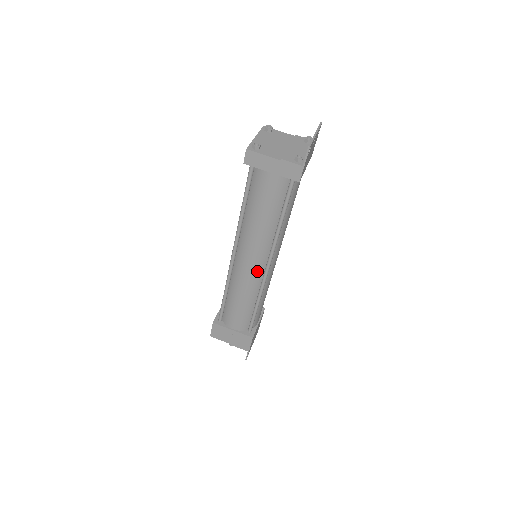
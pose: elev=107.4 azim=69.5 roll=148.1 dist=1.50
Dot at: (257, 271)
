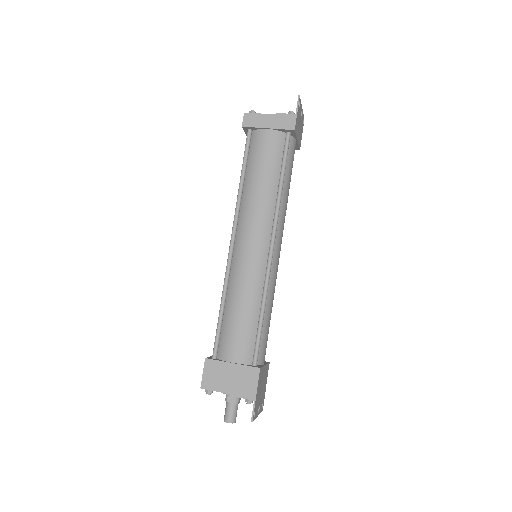
Dot at: (260, 254)
